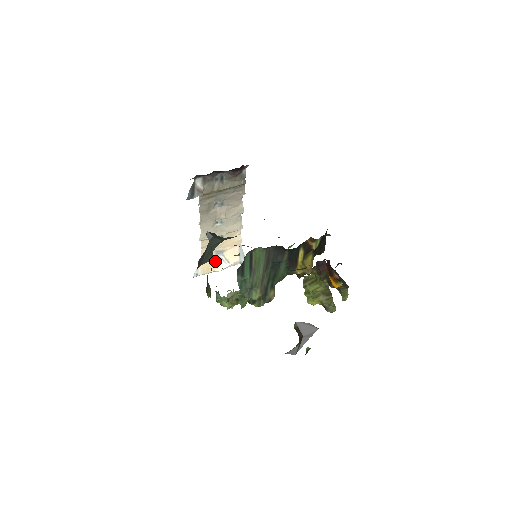
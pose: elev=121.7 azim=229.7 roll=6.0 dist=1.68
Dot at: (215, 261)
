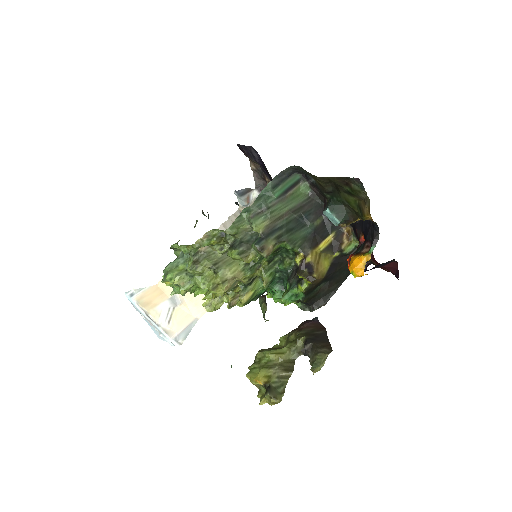
Dot at: (161, 304)
